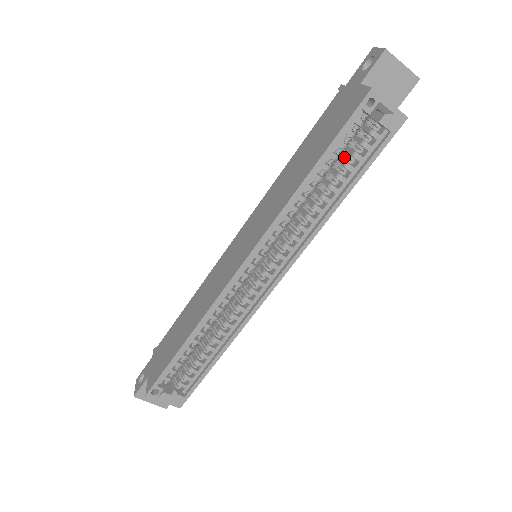
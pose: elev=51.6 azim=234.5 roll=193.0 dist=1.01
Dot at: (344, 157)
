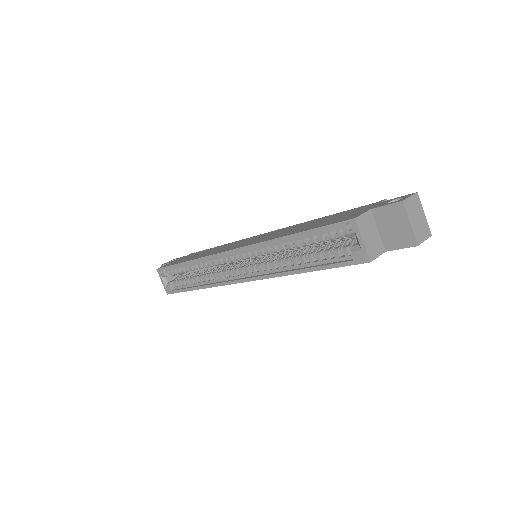
Dot at: (325, 247)
